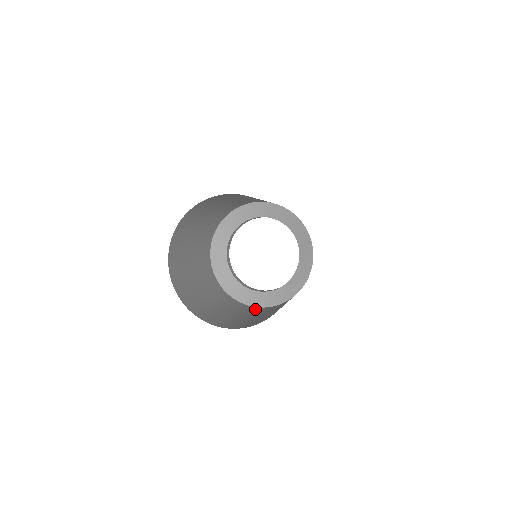
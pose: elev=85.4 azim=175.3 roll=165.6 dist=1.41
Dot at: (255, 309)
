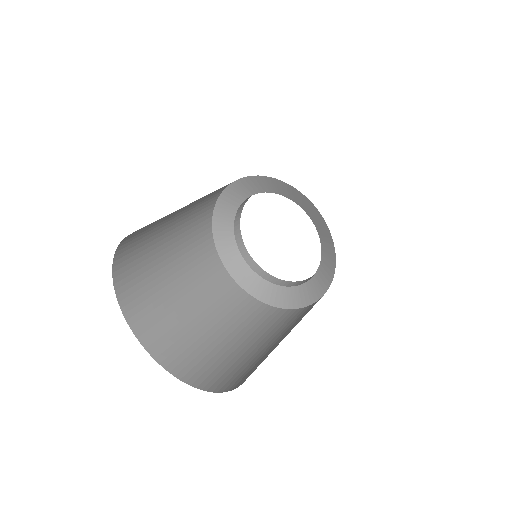
Dot at: (260, 312)
